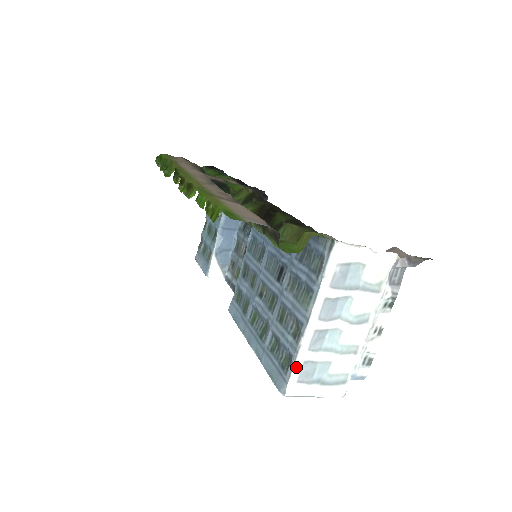
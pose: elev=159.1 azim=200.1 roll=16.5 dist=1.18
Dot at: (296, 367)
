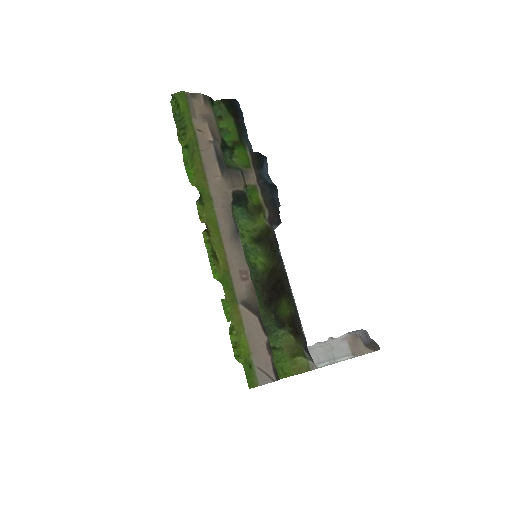
Dot at: occluded
